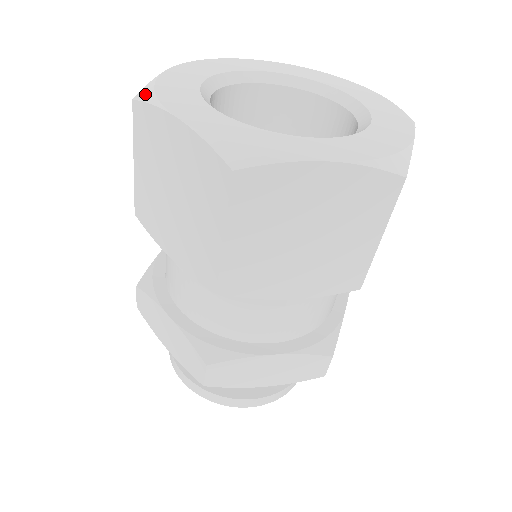
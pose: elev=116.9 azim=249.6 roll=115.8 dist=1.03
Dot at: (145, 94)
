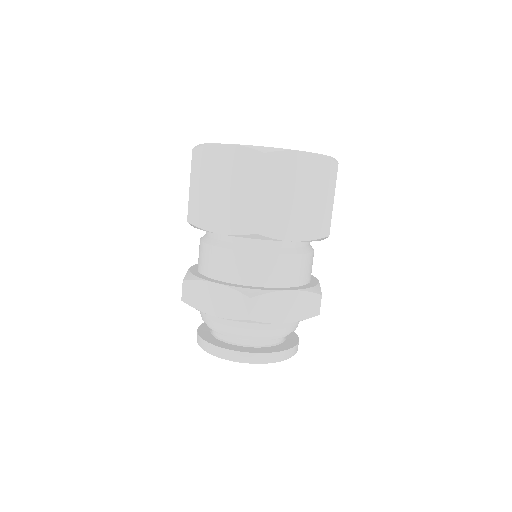
Dot at: (199, 145)
